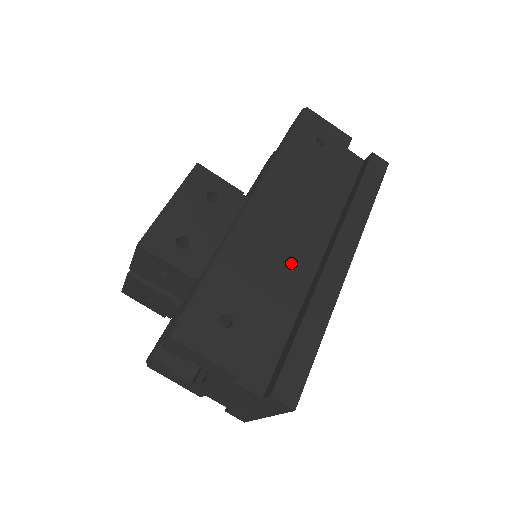
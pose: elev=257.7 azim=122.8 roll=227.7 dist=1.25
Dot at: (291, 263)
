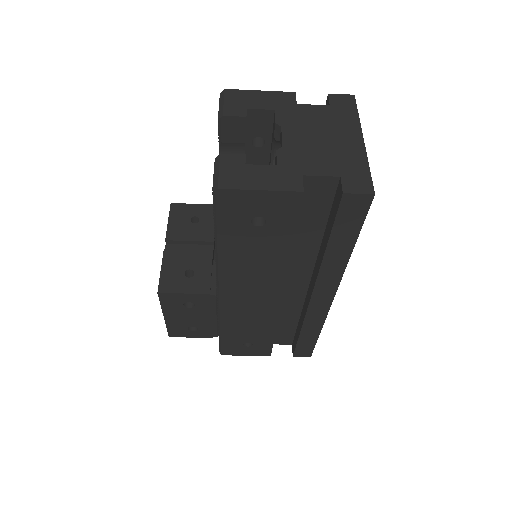
Dot at: (277, 314)
